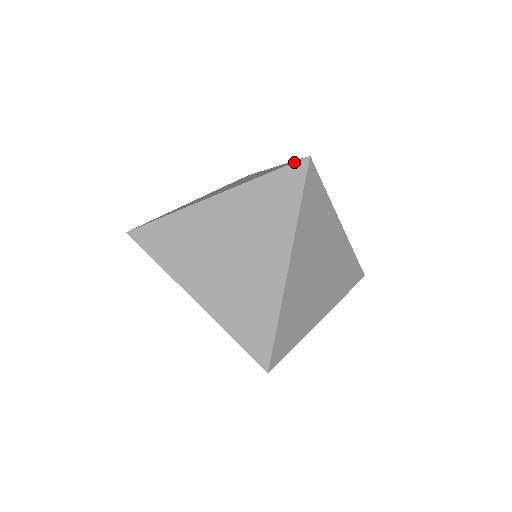
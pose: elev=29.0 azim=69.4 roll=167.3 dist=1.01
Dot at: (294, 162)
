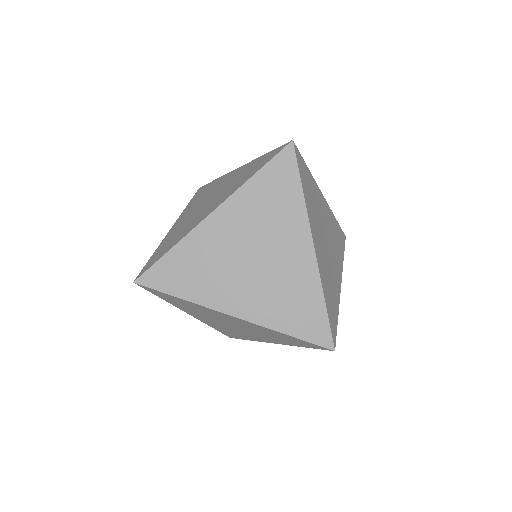
Dot at: (319, 346)
